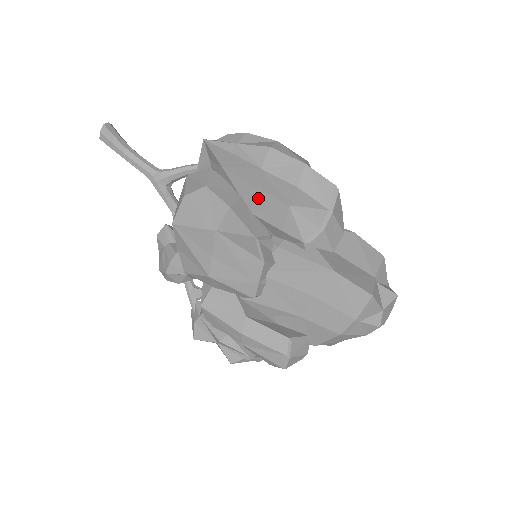
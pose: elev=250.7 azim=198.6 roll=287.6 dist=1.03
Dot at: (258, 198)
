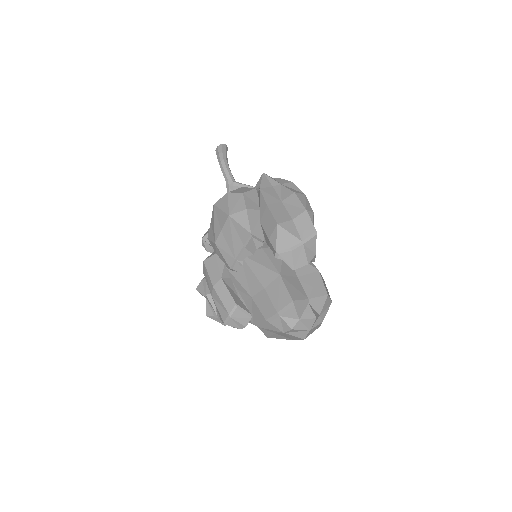
Dot at: (266, 214)
